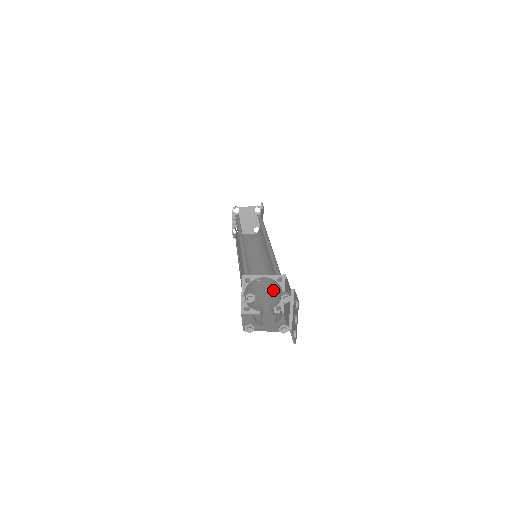
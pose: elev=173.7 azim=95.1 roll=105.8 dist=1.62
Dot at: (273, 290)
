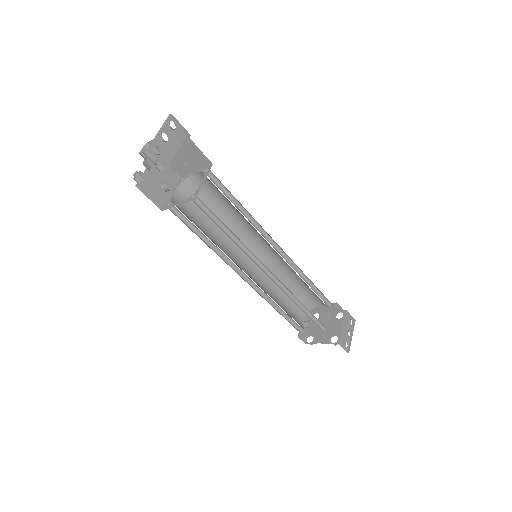
Dot at: (218, 218)
